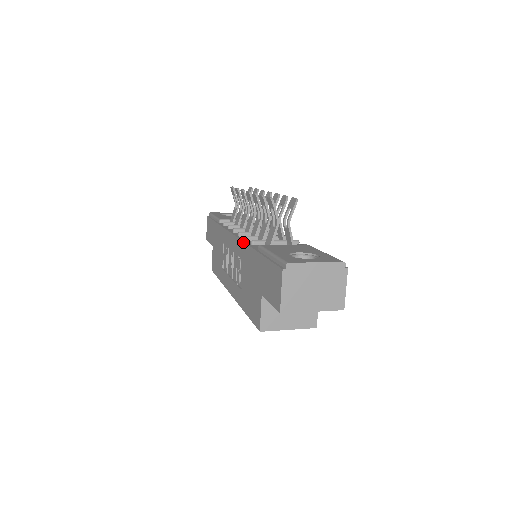
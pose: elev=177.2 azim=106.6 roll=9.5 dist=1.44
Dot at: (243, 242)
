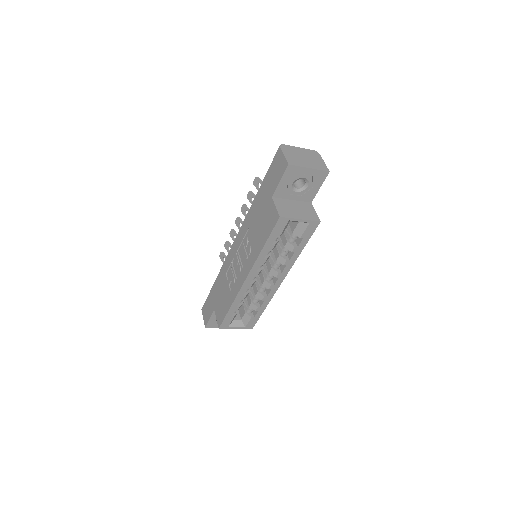
Dot at: (245, 218)
